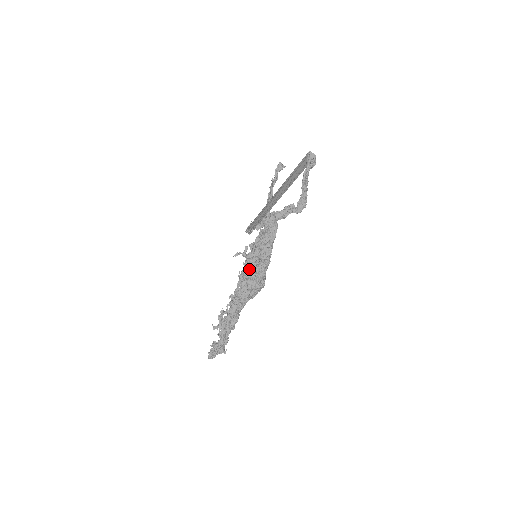
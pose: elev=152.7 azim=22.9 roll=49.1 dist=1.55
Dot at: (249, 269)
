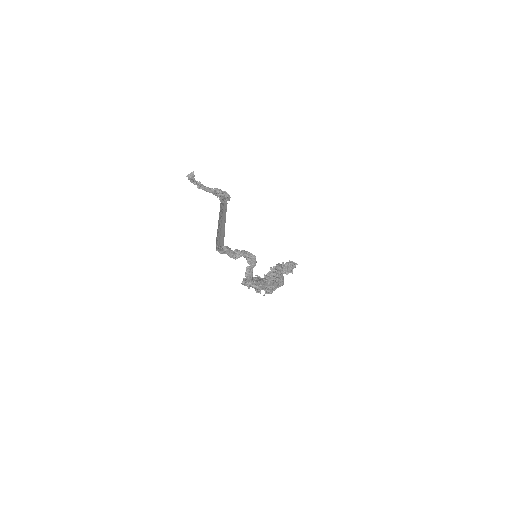
Dot at: occluded
